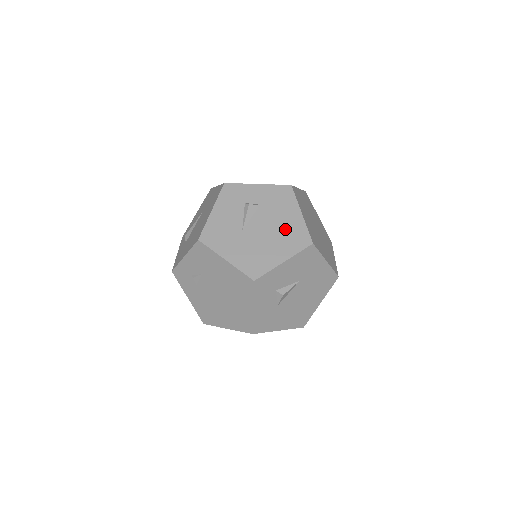
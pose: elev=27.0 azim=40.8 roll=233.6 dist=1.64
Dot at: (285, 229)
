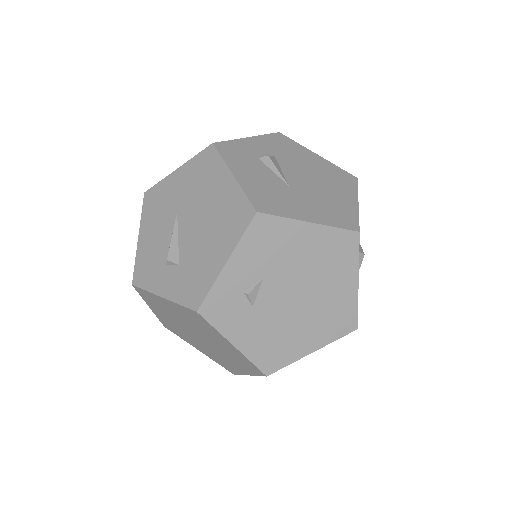
Dot at: (322, 172)
